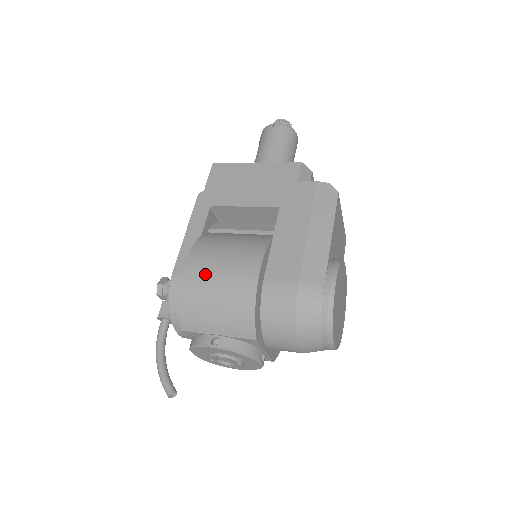
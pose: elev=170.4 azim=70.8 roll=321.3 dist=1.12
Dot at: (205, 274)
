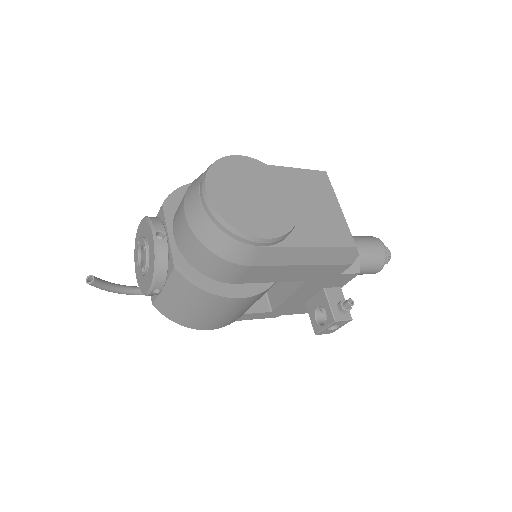
Dot at: occluded
